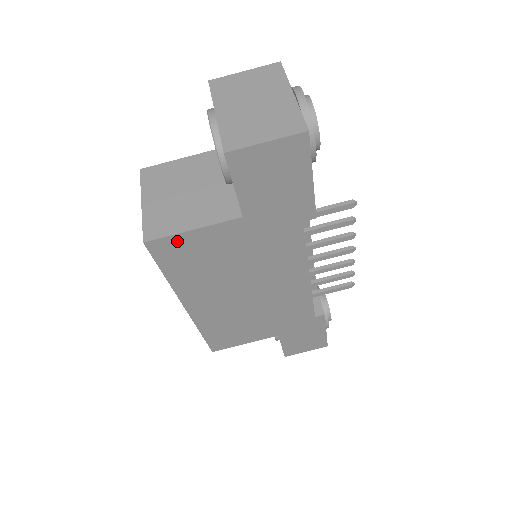
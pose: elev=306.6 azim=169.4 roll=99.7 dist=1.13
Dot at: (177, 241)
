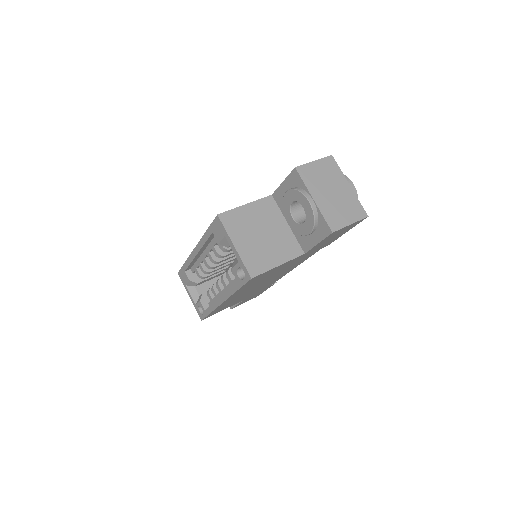
Dot at: occluded
